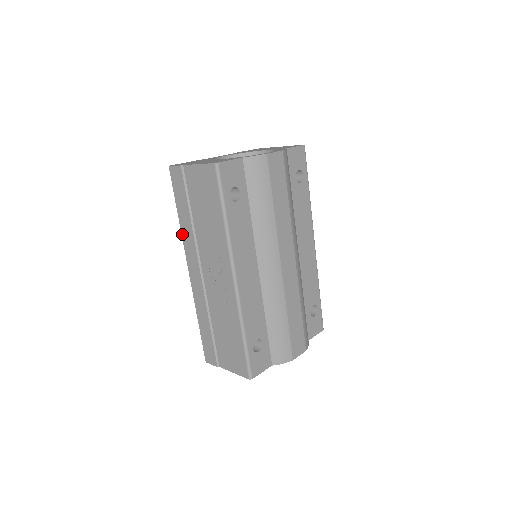
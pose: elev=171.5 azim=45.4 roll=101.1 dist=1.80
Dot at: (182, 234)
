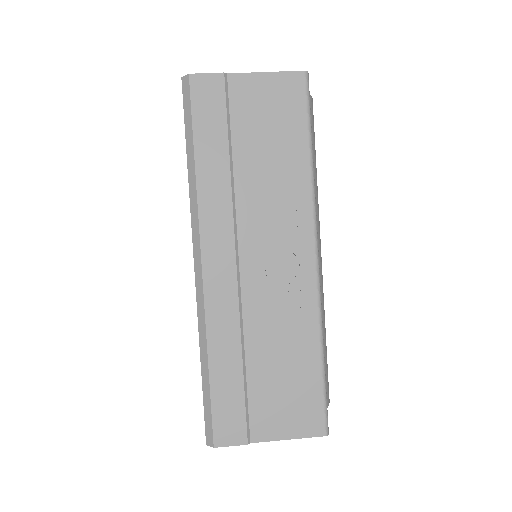
Dot at: (199, 194)
